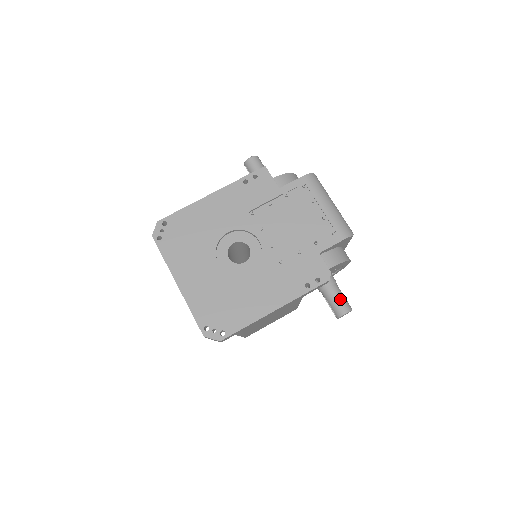
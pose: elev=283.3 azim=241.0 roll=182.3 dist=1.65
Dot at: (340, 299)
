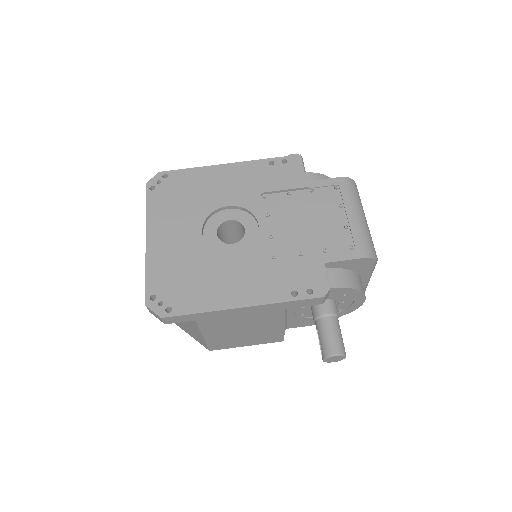
Dot at: (334, 335)
